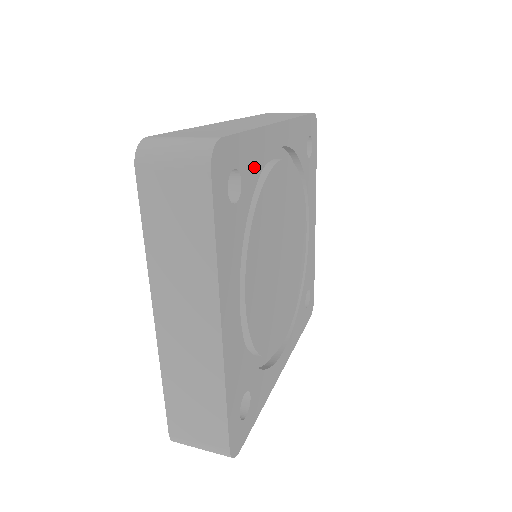
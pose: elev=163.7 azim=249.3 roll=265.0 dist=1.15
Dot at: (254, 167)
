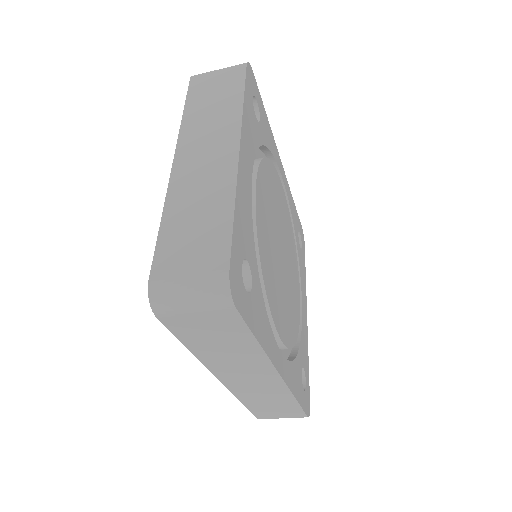
Dot at: (267, 136)
